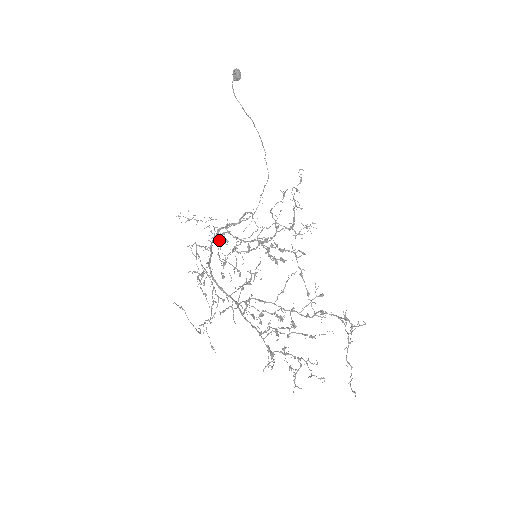
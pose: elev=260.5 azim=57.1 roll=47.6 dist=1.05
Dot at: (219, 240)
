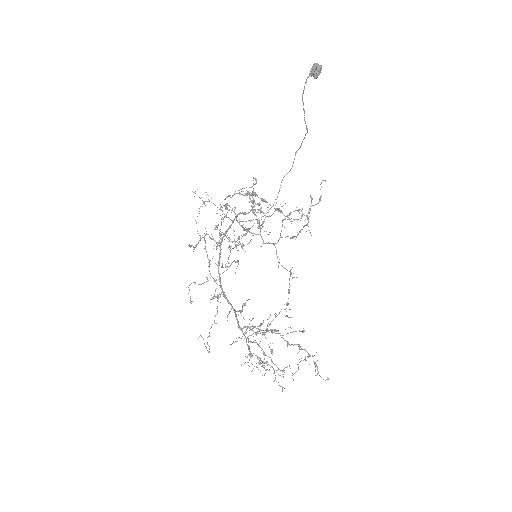
Dot at: (220, 208)
